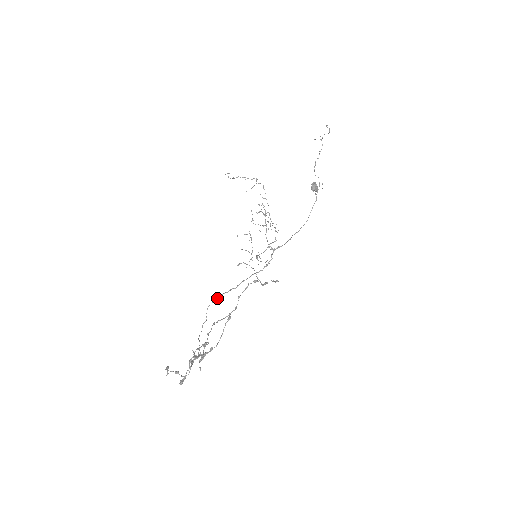
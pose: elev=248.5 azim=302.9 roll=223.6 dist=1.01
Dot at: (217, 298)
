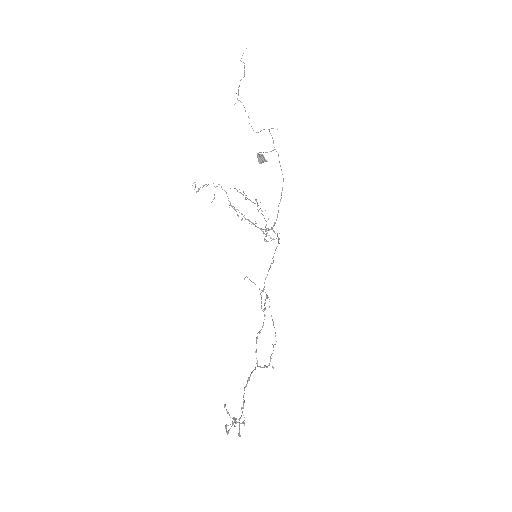
Dot at: (266, 277)
